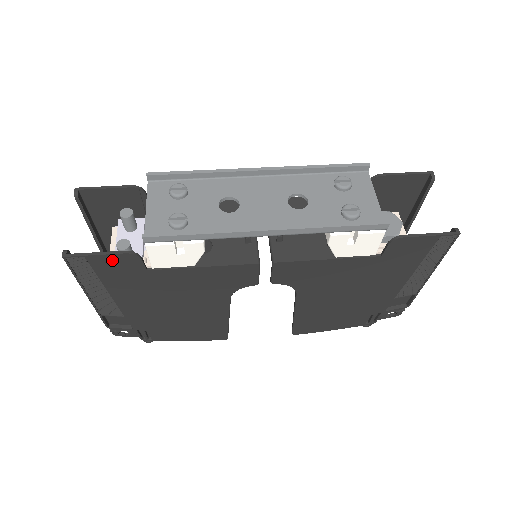
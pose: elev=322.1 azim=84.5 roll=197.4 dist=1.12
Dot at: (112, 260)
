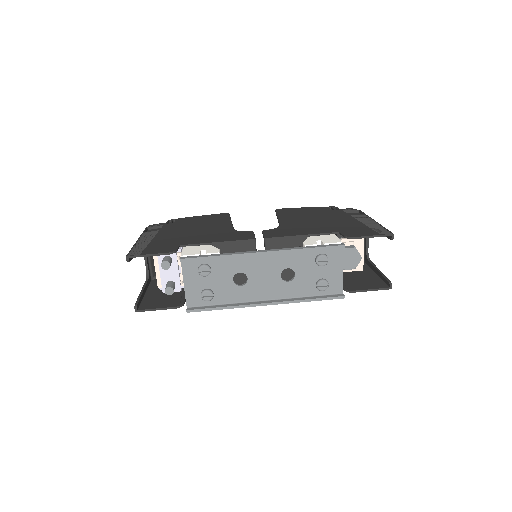
Dot at: (166, 306)
